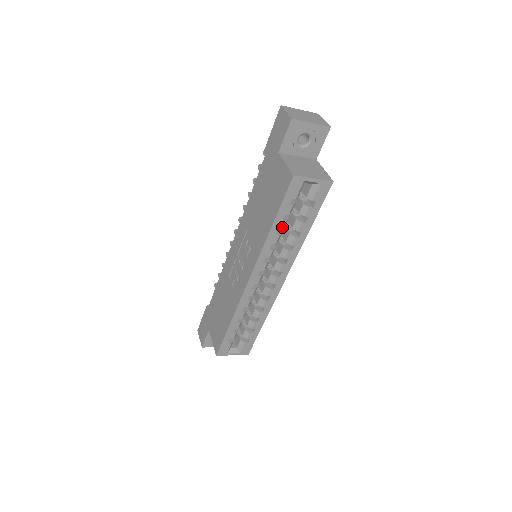
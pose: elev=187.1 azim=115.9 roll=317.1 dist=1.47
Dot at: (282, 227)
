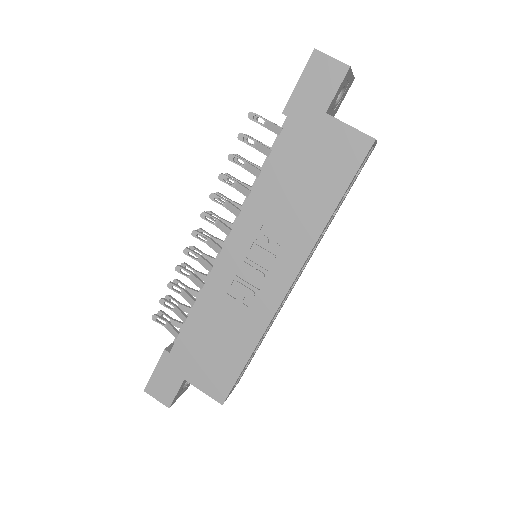
Dot at: occluded
